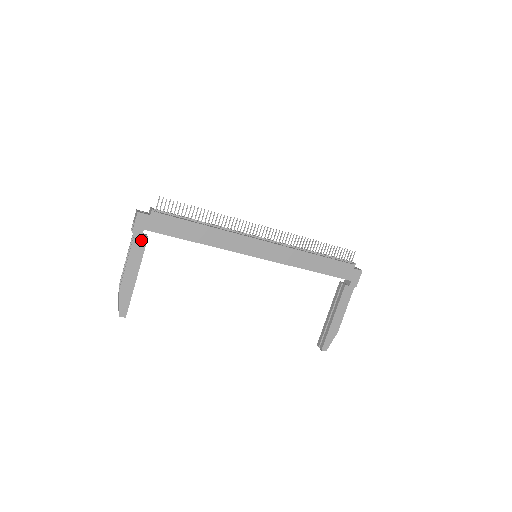
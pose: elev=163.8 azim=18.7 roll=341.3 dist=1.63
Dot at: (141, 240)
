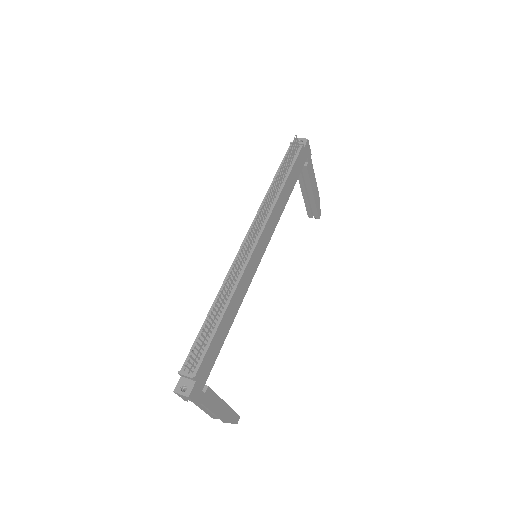
Dot at: (207, 395)
